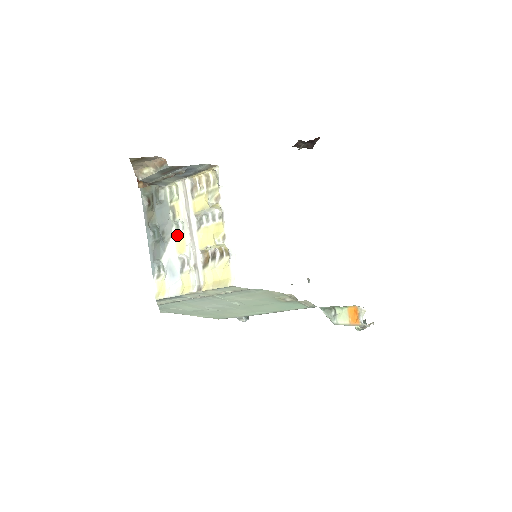
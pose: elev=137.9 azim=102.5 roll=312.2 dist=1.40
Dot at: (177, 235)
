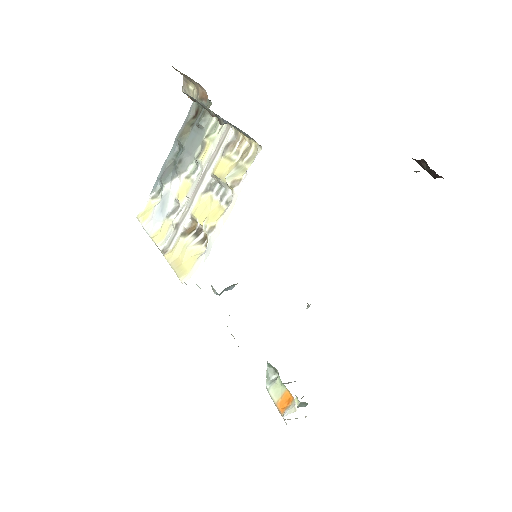
Dot at: (189, 176)
